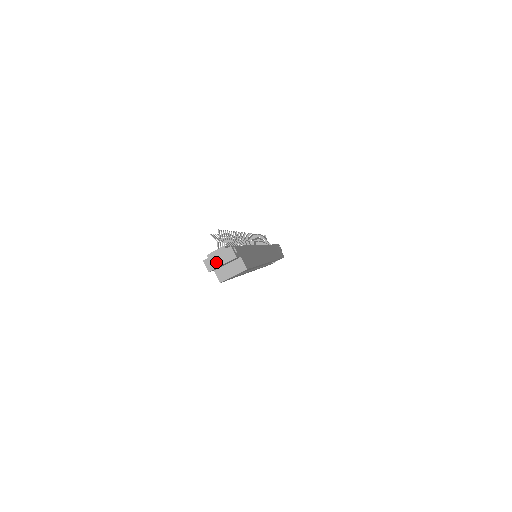
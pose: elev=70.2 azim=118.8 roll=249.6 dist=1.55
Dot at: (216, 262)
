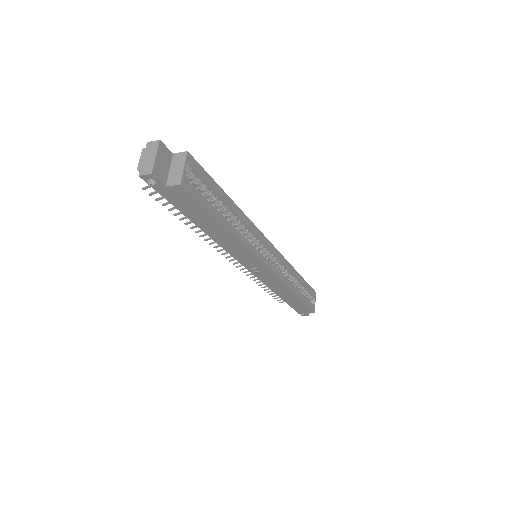
Dot at: (149, 163)
